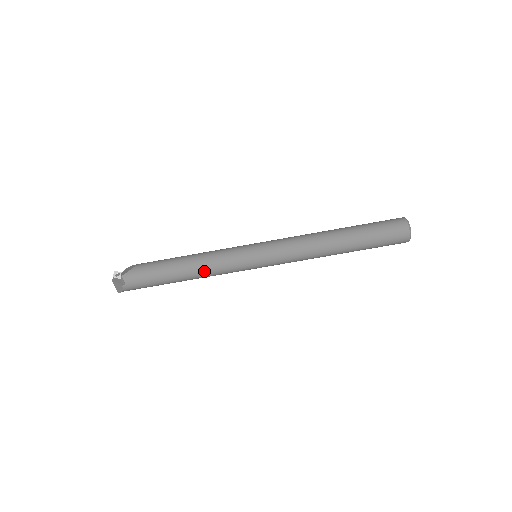
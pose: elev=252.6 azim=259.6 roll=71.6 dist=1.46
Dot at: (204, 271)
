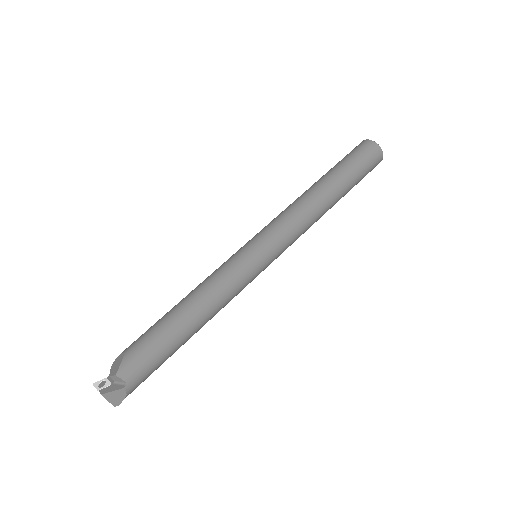
Dot at: (215, 304)
